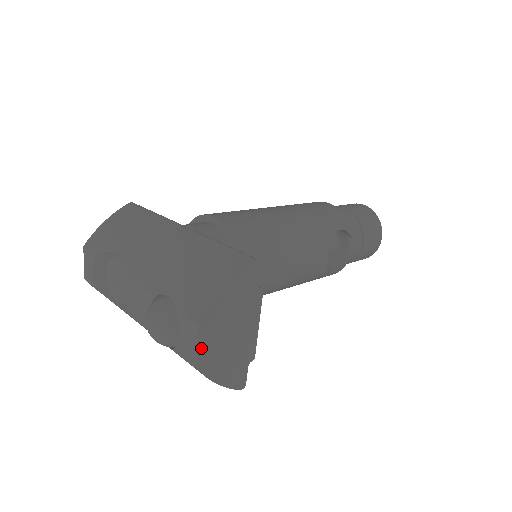
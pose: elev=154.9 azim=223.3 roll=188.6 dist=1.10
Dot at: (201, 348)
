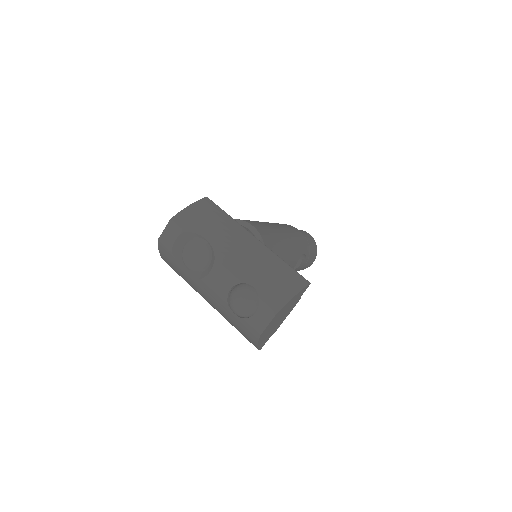
Dot at: (269, 325)
